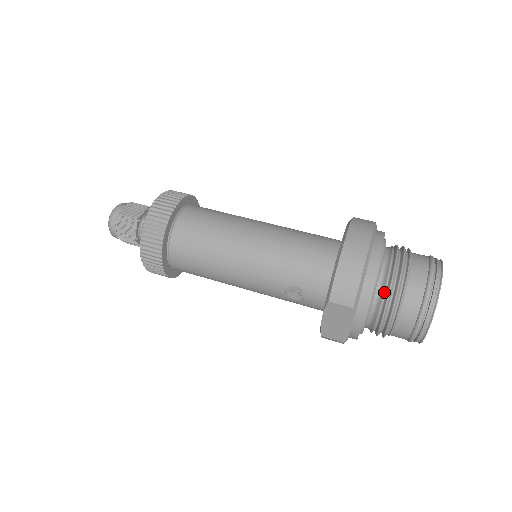
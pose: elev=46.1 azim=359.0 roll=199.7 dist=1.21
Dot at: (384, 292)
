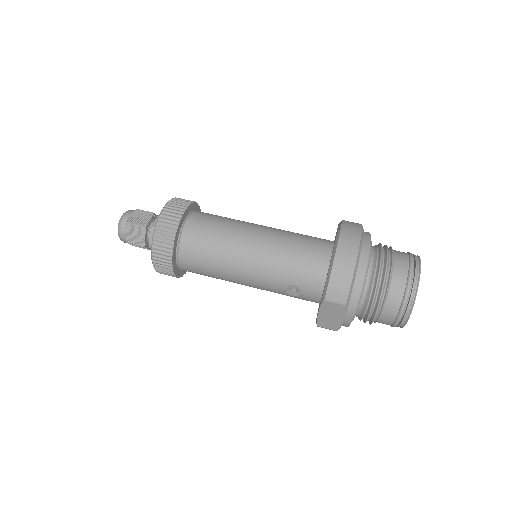
Dot at: (371, 289)
